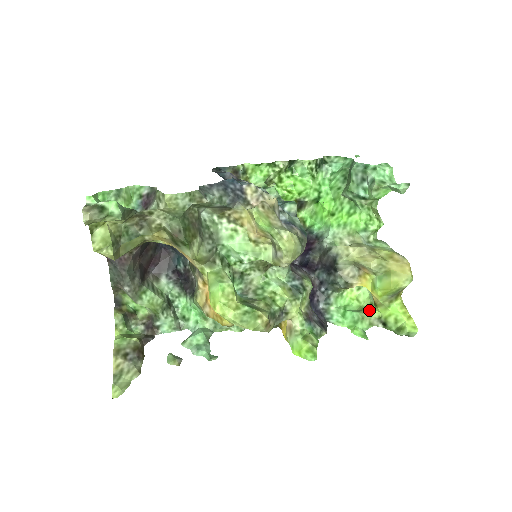
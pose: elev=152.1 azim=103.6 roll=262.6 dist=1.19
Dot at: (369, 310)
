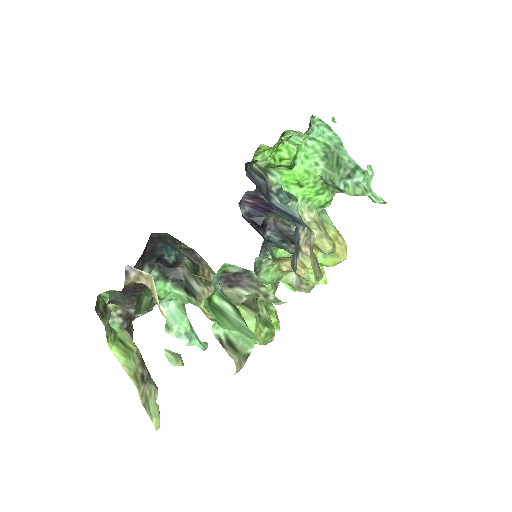
Dot at: occluded
